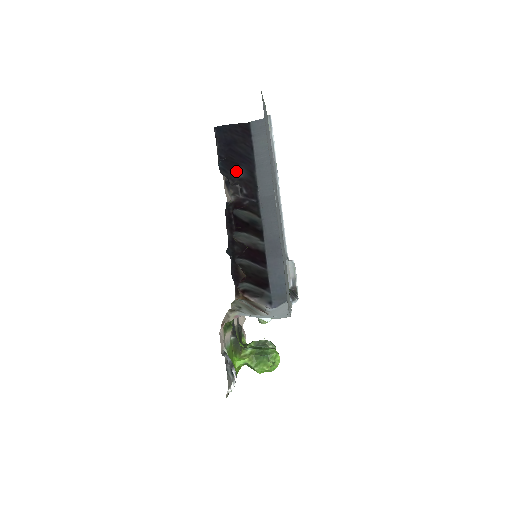
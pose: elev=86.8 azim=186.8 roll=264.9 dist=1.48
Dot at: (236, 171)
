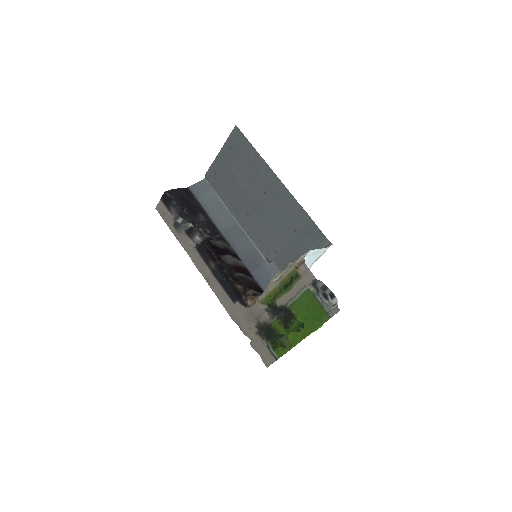
Dot at: (198, 216)
